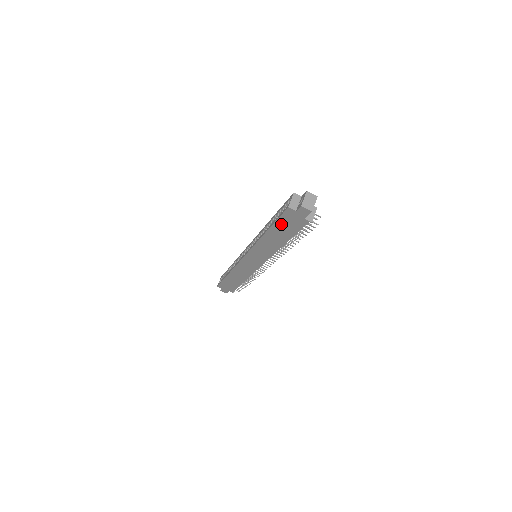
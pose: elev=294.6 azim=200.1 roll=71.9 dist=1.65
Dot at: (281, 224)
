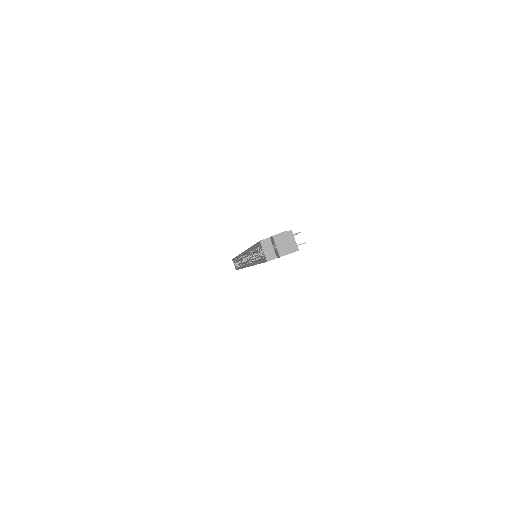
Dot at: occluded
